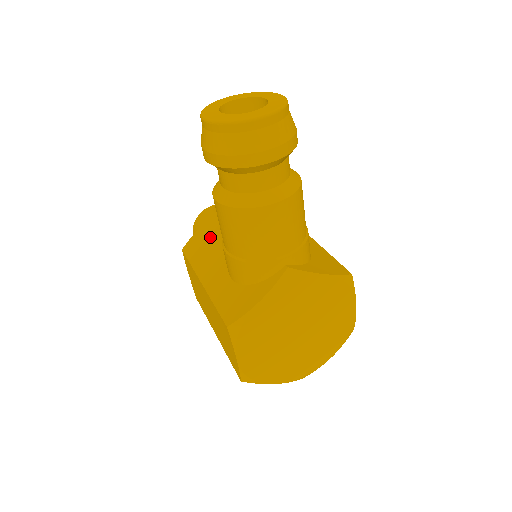
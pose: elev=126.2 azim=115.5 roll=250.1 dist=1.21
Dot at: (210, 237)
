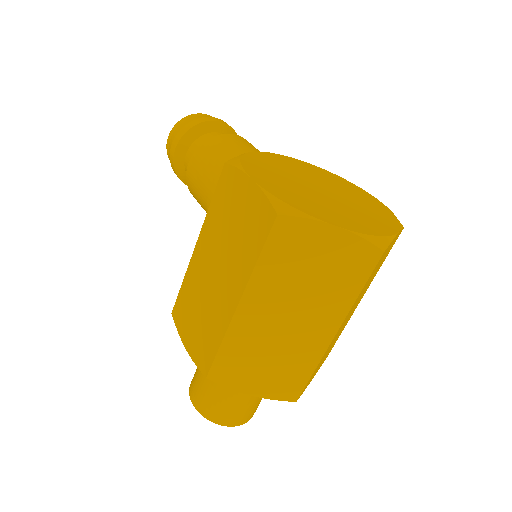
Dot at: occluded
